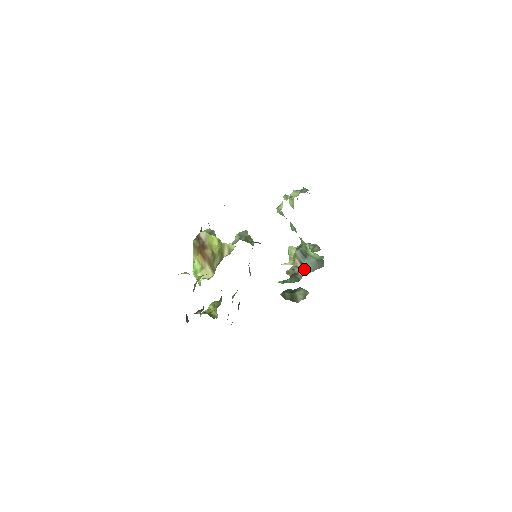
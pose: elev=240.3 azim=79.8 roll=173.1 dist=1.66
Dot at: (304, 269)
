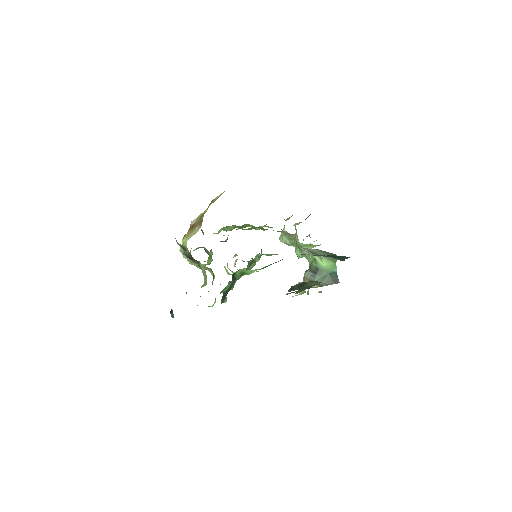
Dot at: occluded
